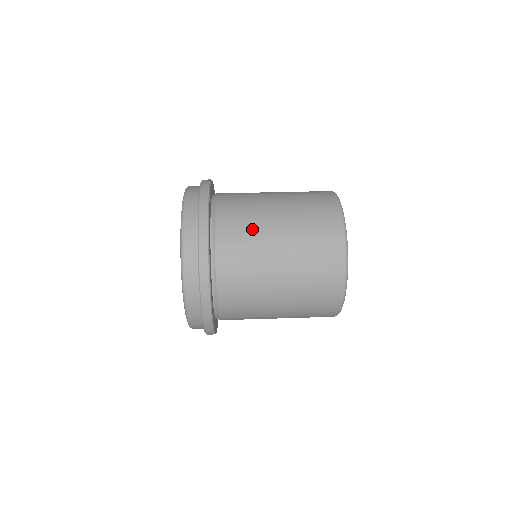
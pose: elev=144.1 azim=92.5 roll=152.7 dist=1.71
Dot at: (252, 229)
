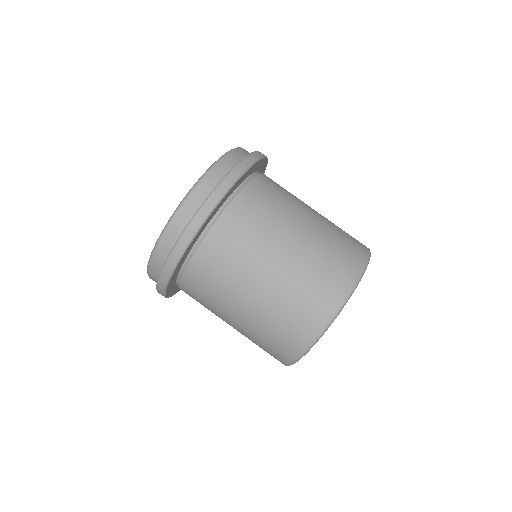
Dot at: (212, 304)
